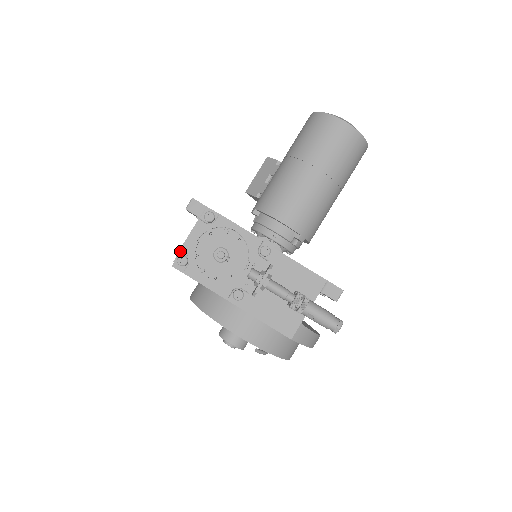
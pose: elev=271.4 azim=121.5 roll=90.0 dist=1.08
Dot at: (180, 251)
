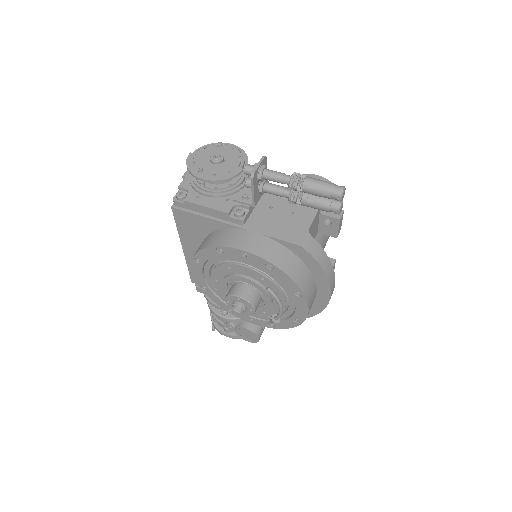
Dot at: (179, 191)
